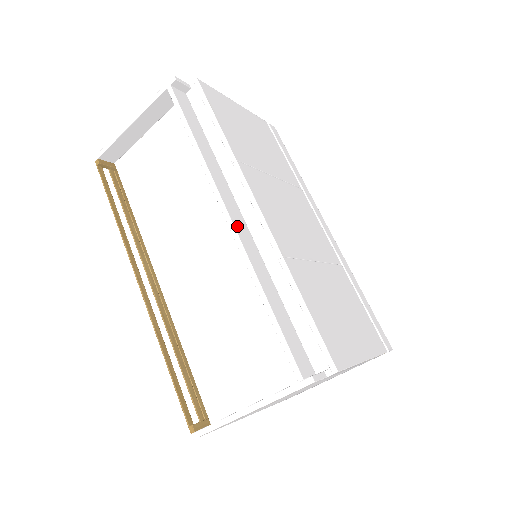
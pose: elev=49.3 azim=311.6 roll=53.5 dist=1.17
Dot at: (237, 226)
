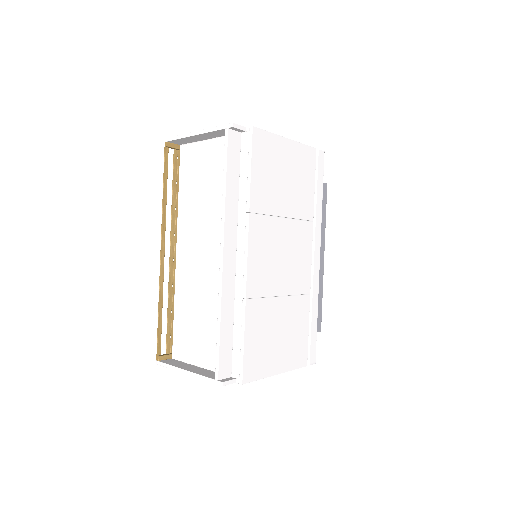
Dot at: (226, 265)
